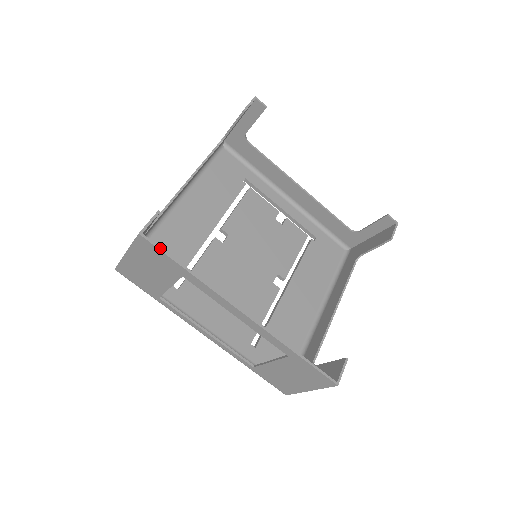
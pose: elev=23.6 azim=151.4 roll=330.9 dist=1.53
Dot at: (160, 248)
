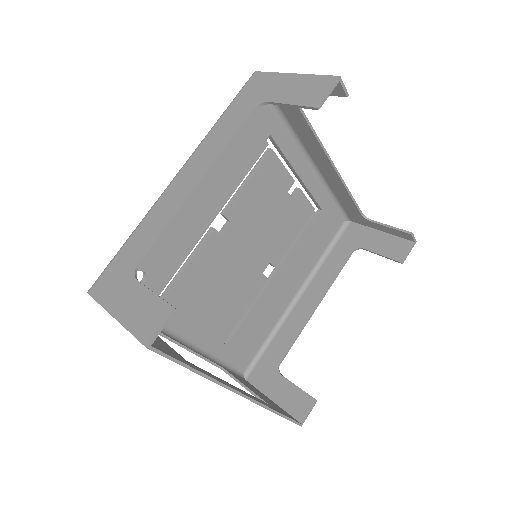
Dot at: (169, 357)
